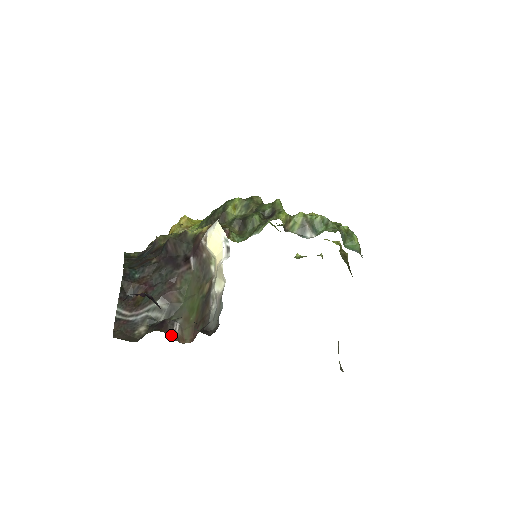
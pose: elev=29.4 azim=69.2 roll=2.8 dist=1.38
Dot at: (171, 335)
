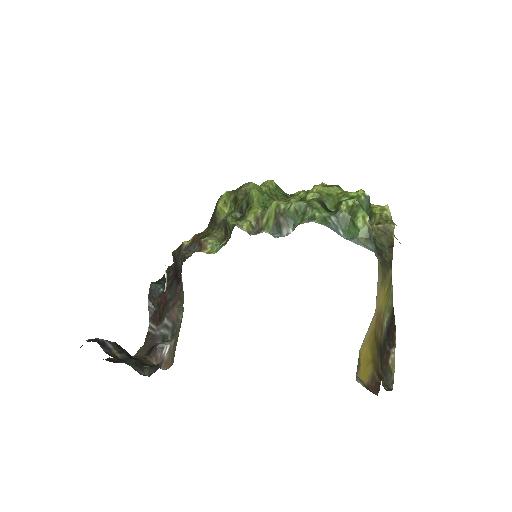
Dot at: (157, 360)
